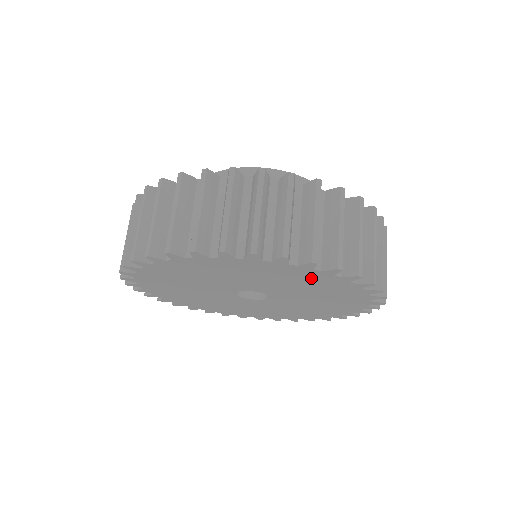
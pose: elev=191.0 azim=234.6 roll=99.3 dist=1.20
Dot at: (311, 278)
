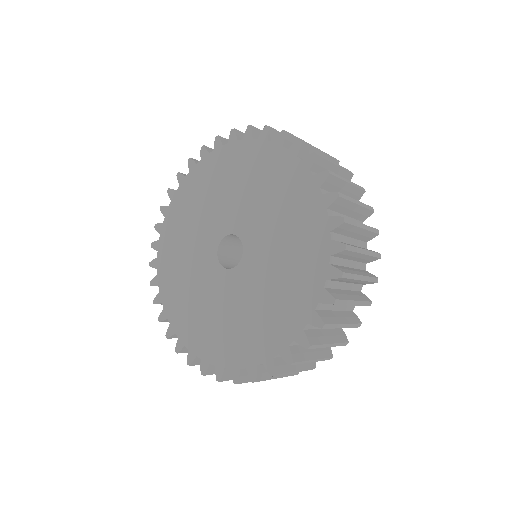
Dot at: (280, 173)
